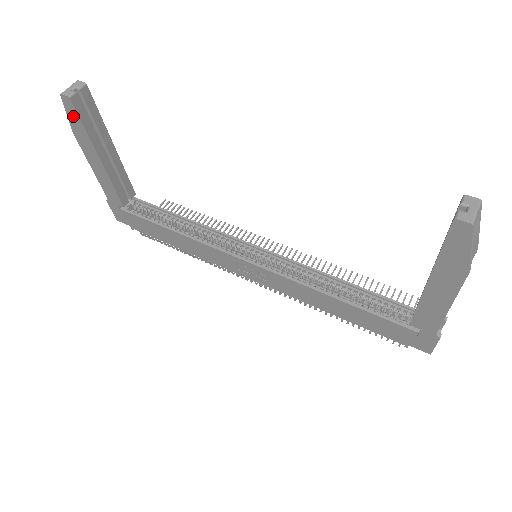
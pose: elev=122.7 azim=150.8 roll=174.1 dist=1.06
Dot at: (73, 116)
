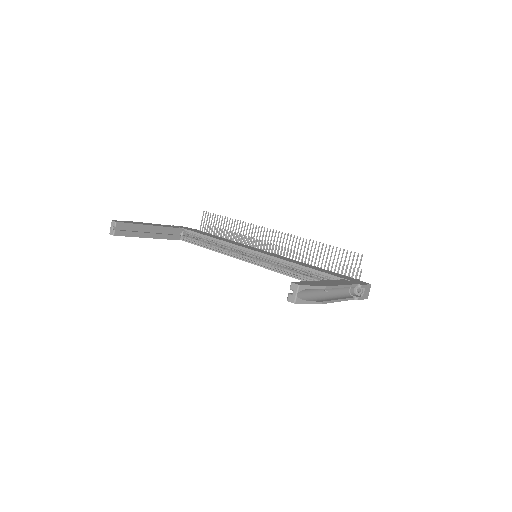
Dot at: occluded
